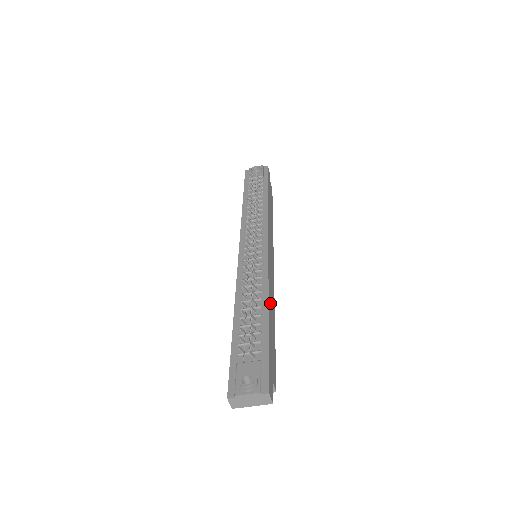
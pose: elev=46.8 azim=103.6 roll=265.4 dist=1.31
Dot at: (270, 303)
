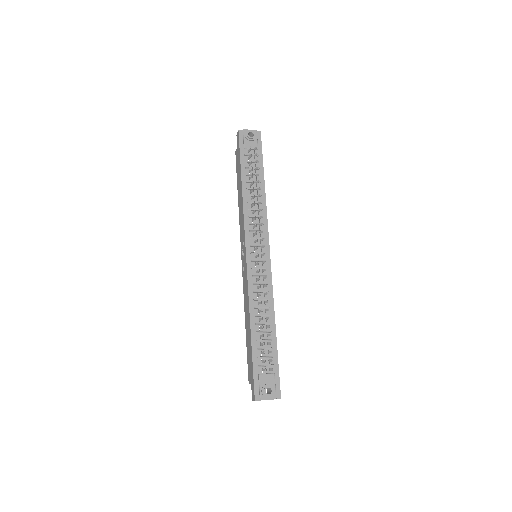
Dot at: occluded
